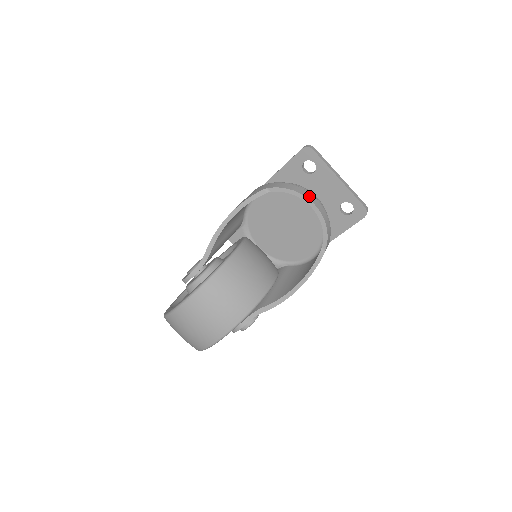
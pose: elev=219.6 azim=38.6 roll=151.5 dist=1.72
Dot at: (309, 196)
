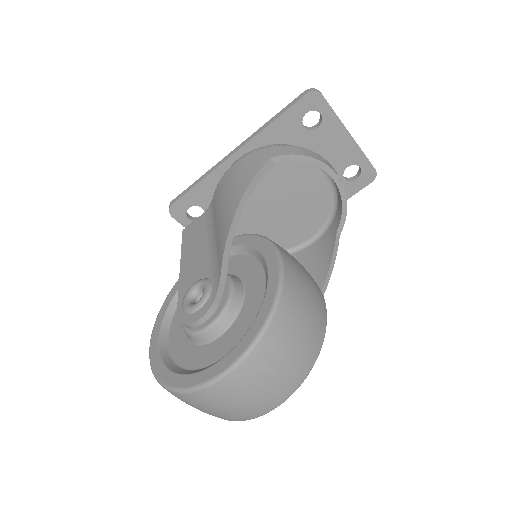
Dot at: (327, 163)
